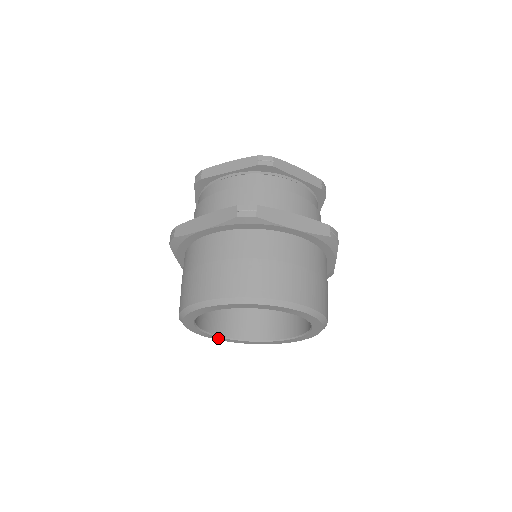
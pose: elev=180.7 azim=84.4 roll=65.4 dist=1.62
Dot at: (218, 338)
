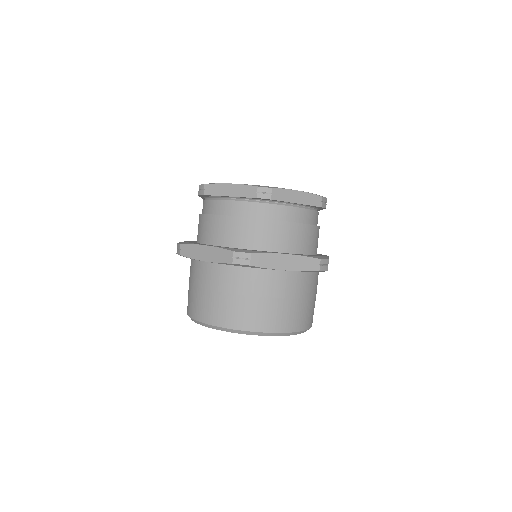
Dot at: occluded
